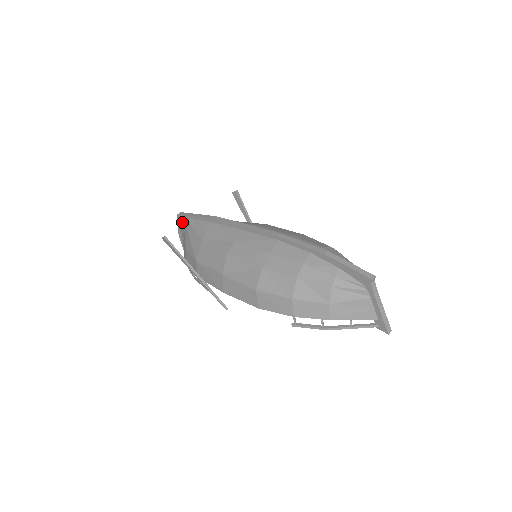
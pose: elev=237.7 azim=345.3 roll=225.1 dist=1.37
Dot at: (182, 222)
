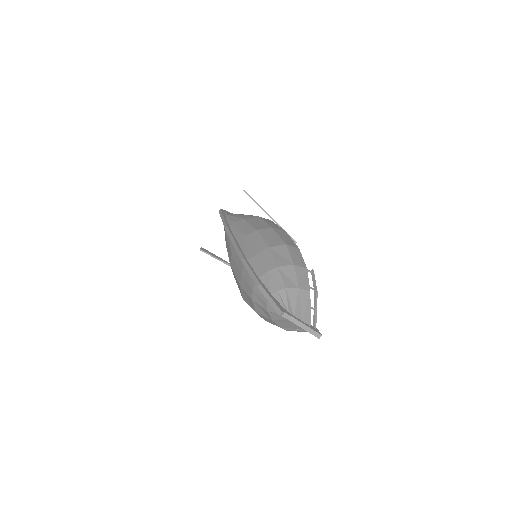
Dot at: occluded
